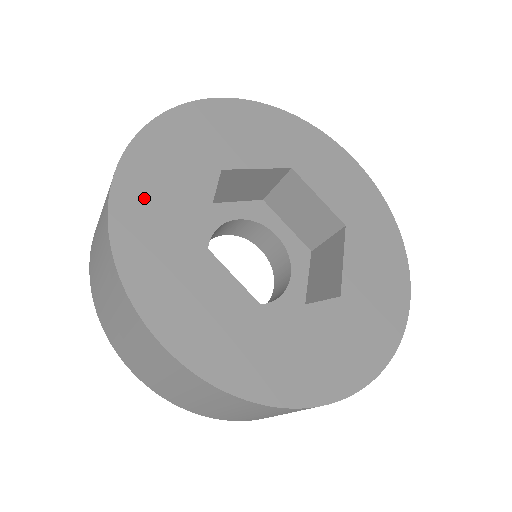
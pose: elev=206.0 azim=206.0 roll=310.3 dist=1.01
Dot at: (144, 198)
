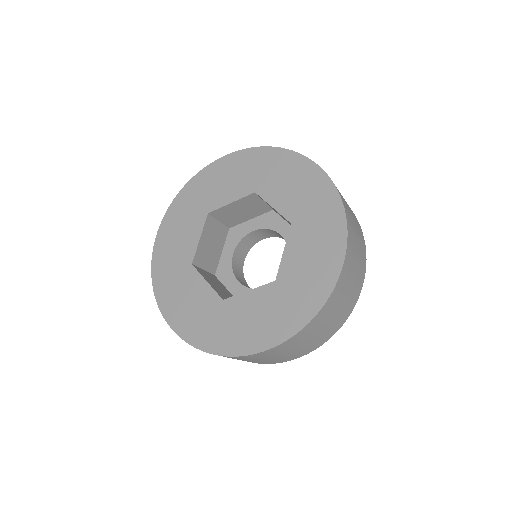
Dot at: (189, 320)
